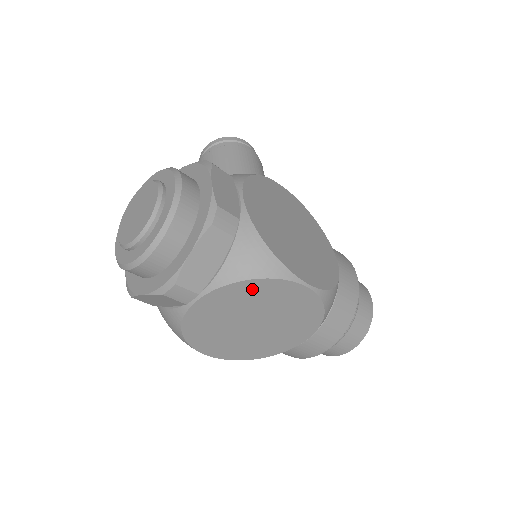
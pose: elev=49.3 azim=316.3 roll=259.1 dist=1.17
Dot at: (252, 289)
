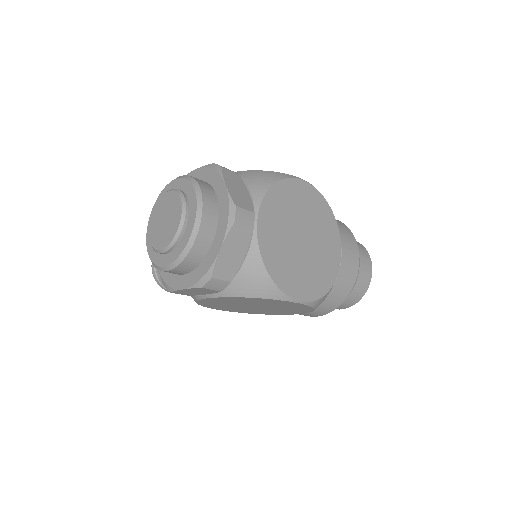
Dot at: (279, 196)
